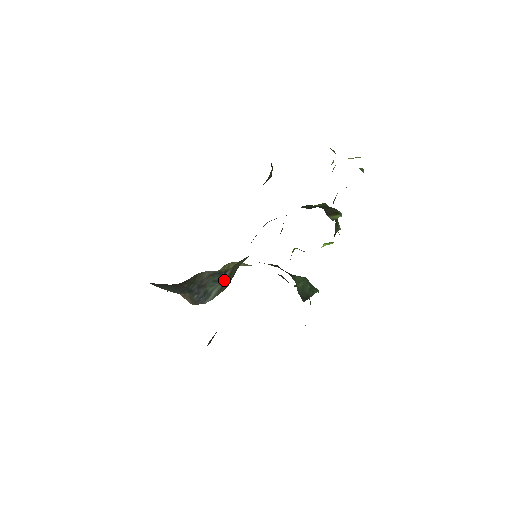
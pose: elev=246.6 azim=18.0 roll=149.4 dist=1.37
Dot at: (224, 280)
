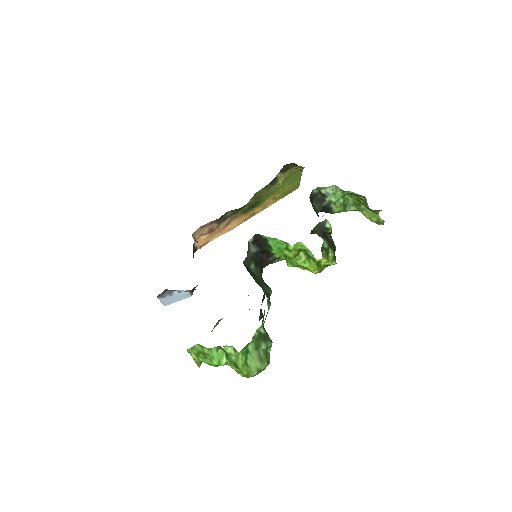
Dot at: occluded
